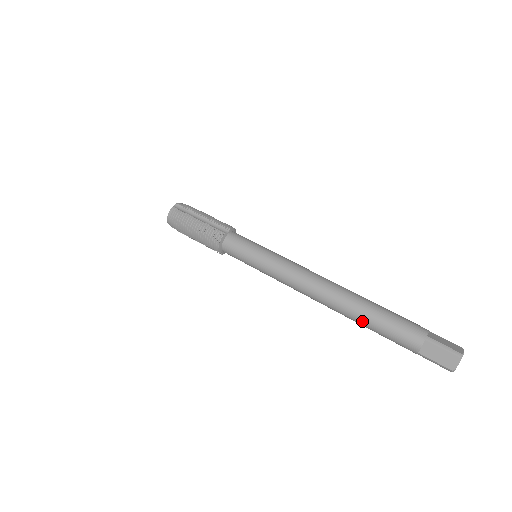
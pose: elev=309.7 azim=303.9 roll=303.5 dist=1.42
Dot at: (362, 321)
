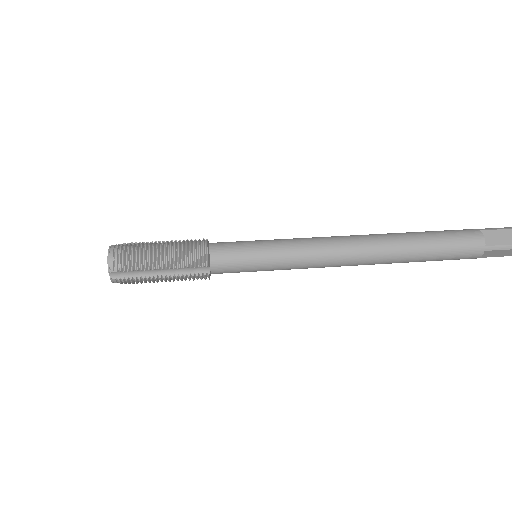
Dot at: (418, 246)
